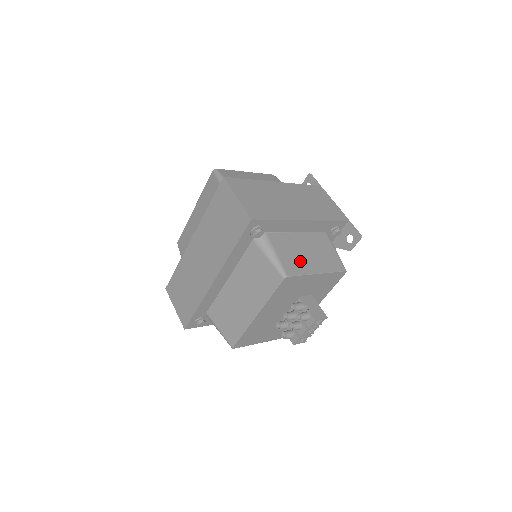
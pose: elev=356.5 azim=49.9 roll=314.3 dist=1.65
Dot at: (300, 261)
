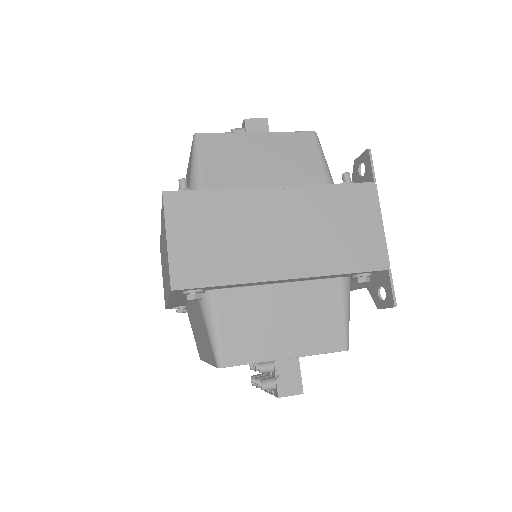
Dot at: (260, 338)
